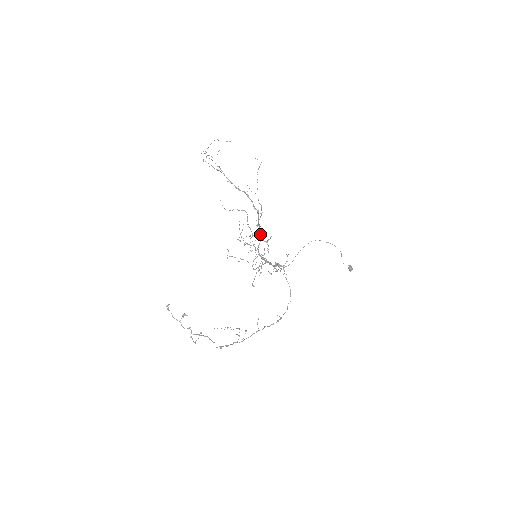
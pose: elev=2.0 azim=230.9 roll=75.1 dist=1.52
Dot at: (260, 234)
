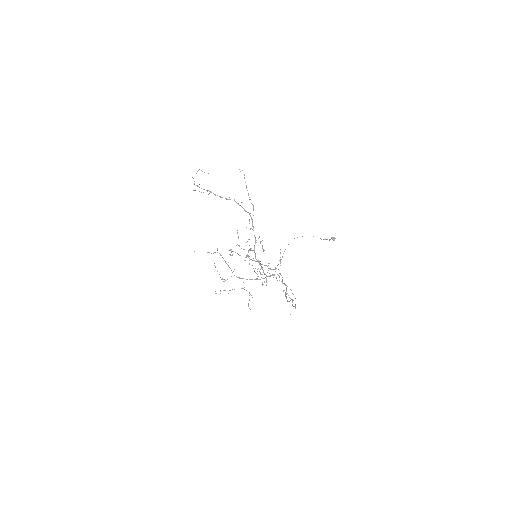
Dot at: (254, 236)
